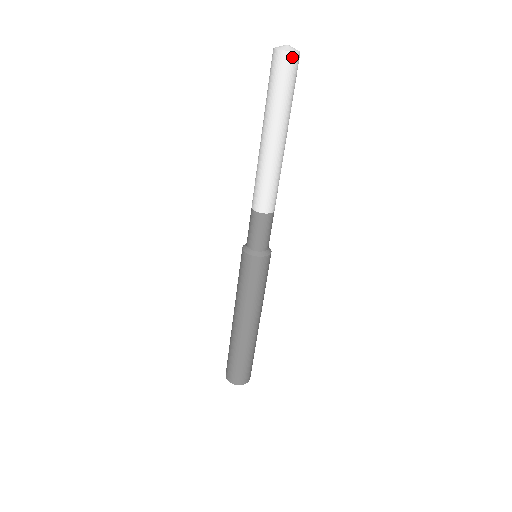
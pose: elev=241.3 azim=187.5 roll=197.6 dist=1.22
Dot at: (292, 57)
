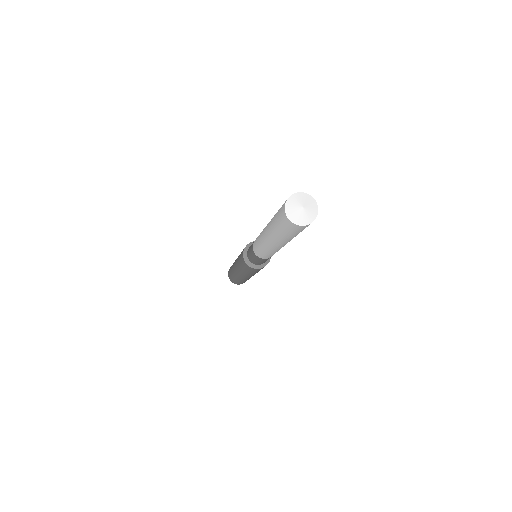
Dot at: (300, 227)
